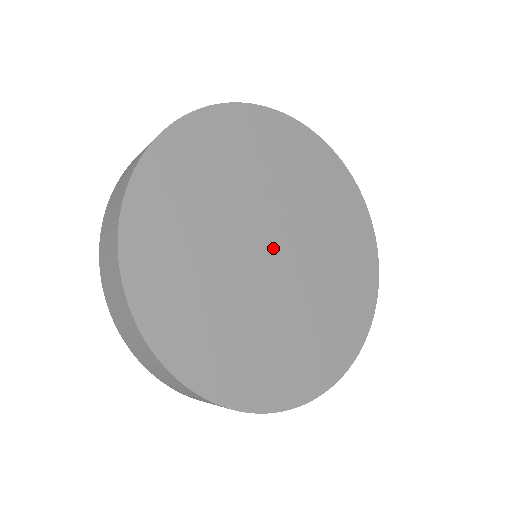
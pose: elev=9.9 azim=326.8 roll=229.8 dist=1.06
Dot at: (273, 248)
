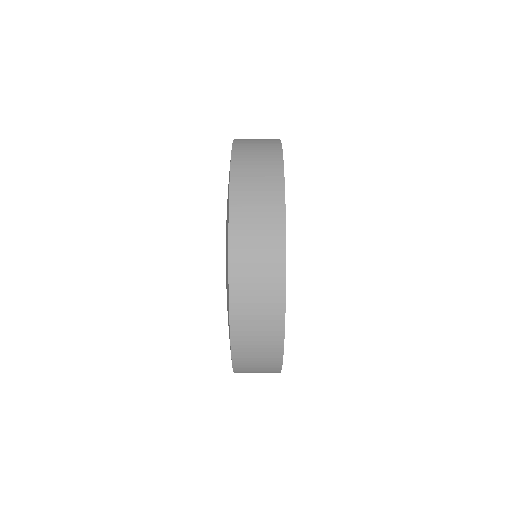
Dot at: occluded
